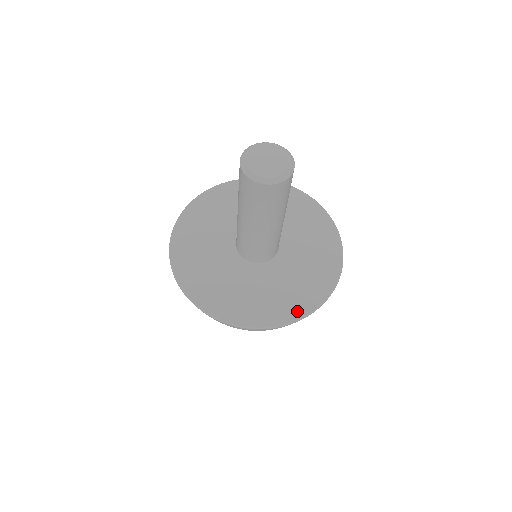
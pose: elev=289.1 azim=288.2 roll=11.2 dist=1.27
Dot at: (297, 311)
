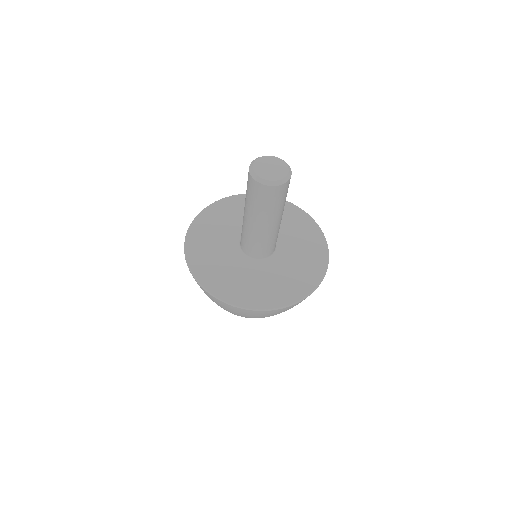
Dot at: (300, 293)
